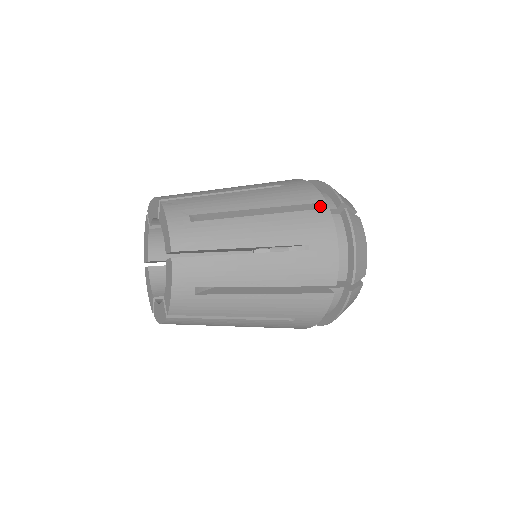
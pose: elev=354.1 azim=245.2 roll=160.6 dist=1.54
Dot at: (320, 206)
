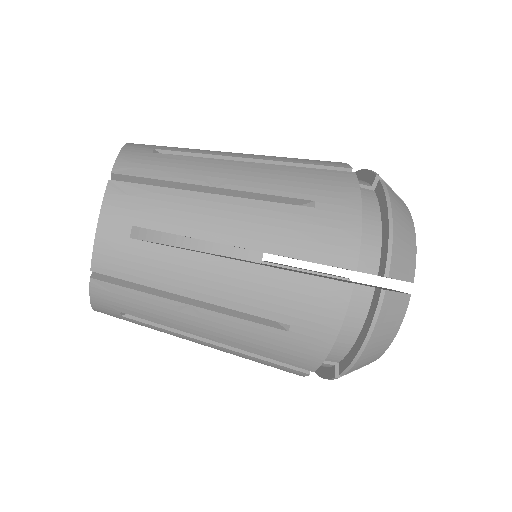
Dot at: occluded
